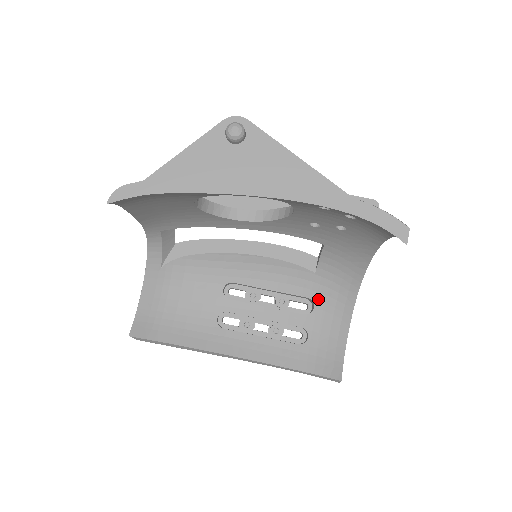
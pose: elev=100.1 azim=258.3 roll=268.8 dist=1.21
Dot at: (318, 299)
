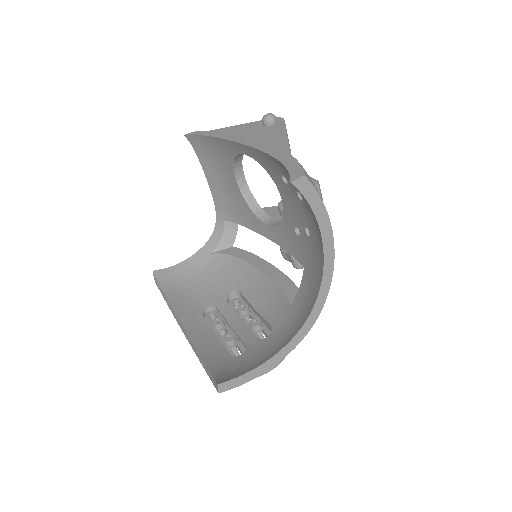
Dot at: (277, 330)
